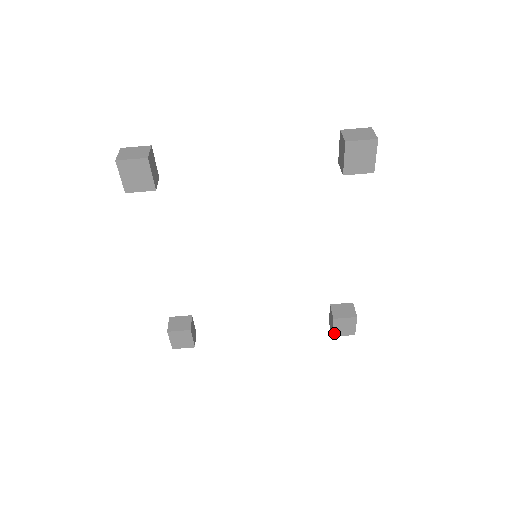
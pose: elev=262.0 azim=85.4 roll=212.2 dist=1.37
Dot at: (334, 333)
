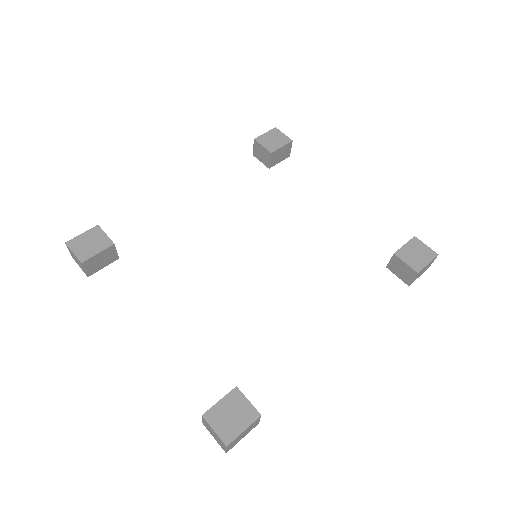
Dot at: (210, 412)
